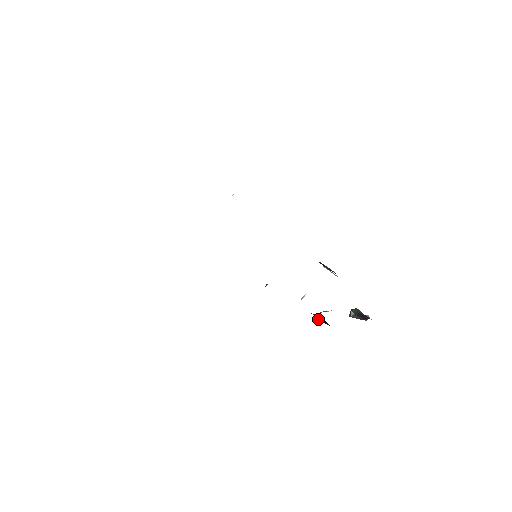
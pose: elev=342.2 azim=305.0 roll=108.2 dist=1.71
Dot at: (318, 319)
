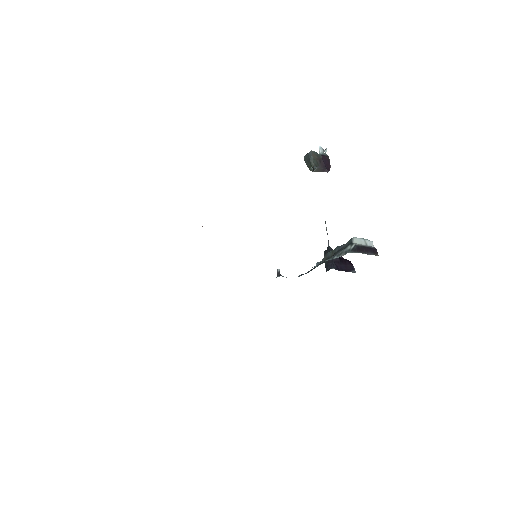
Dot at: (343, 269)
